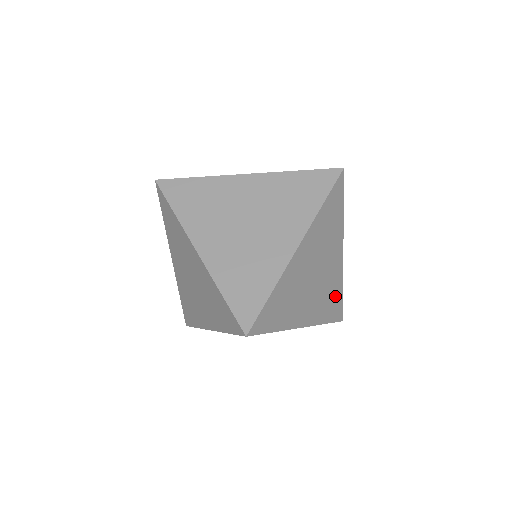
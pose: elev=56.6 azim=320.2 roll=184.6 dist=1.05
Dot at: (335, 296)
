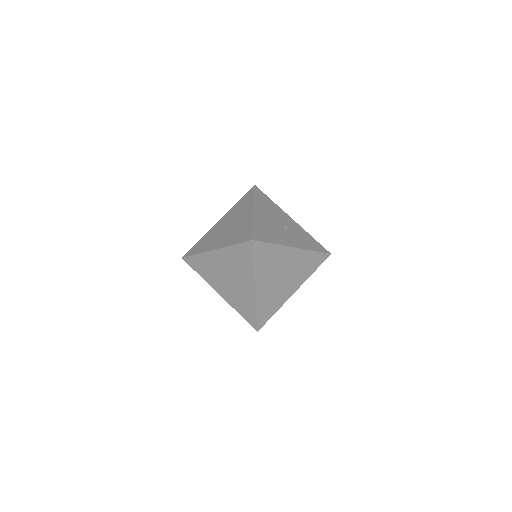
Dot at: occluded
